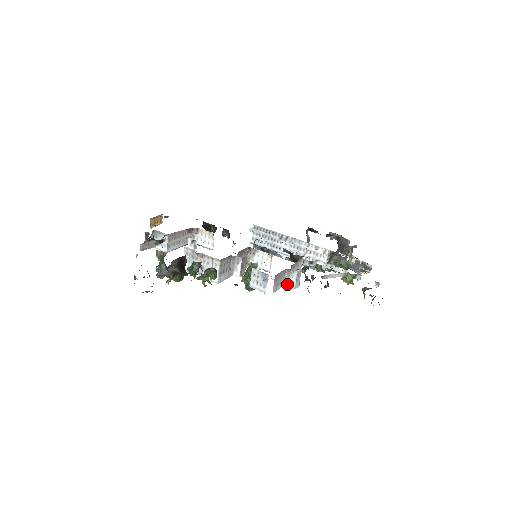
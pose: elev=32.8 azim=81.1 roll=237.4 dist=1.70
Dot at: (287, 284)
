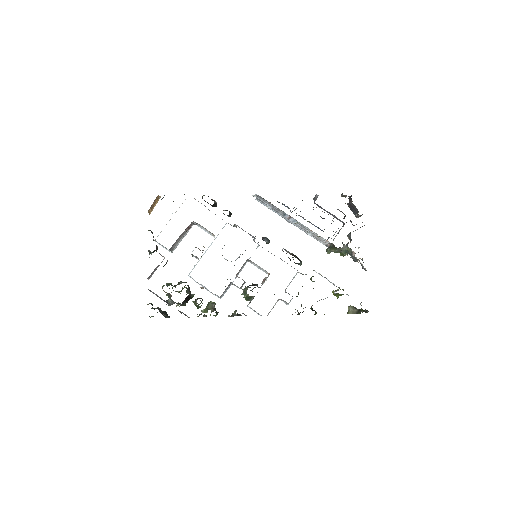
Dot at: (281, 300)
